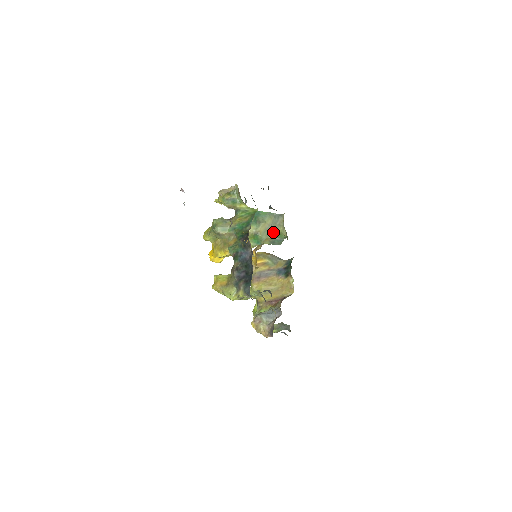
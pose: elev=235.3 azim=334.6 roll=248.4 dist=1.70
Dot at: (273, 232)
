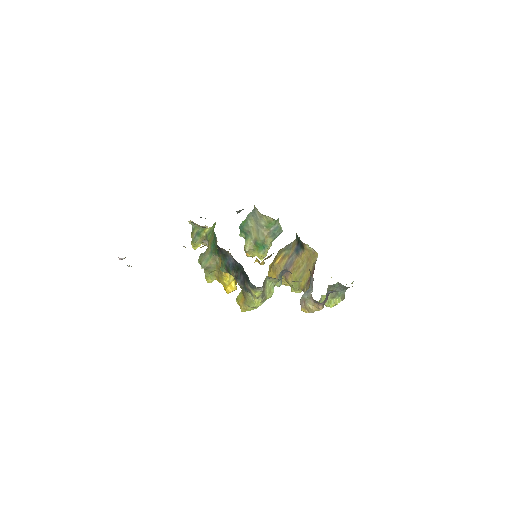
Dot at: (264, 228)
